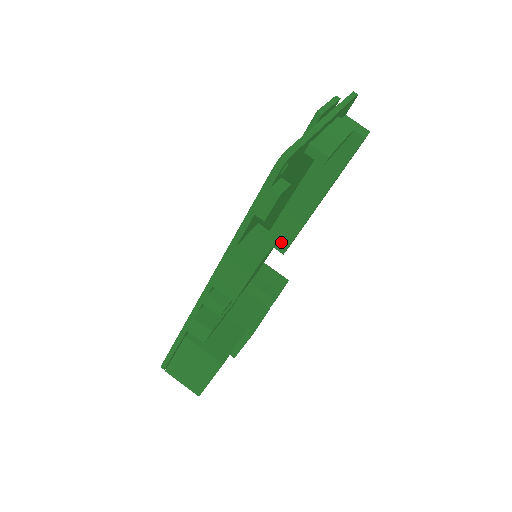
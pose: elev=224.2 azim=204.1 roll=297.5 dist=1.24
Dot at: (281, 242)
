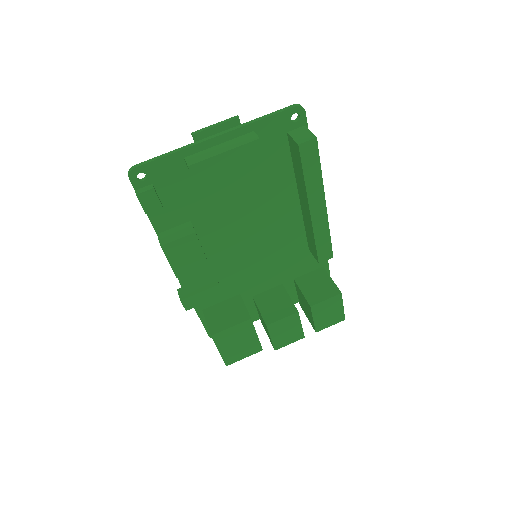
Dot at: (314, 251)
